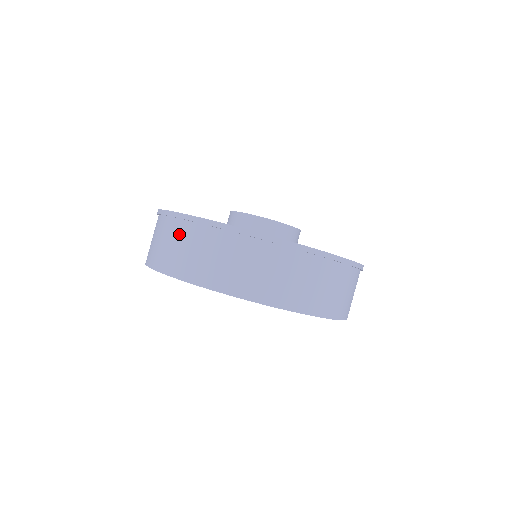
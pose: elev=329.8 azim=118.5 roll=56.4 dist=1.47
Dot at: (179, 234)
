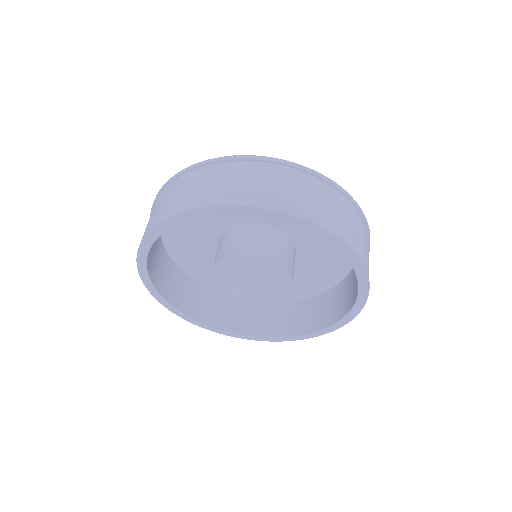
Dot at: (156, 205)
